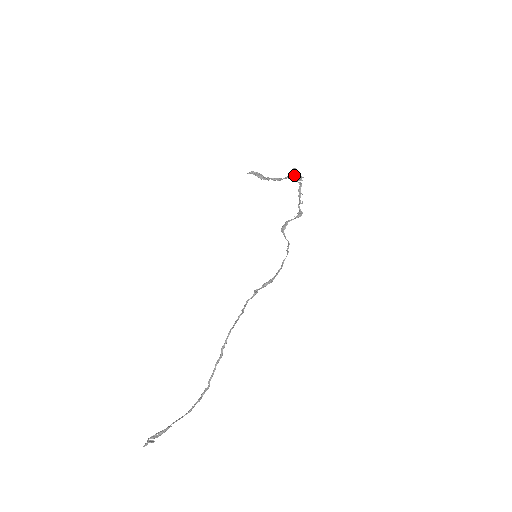
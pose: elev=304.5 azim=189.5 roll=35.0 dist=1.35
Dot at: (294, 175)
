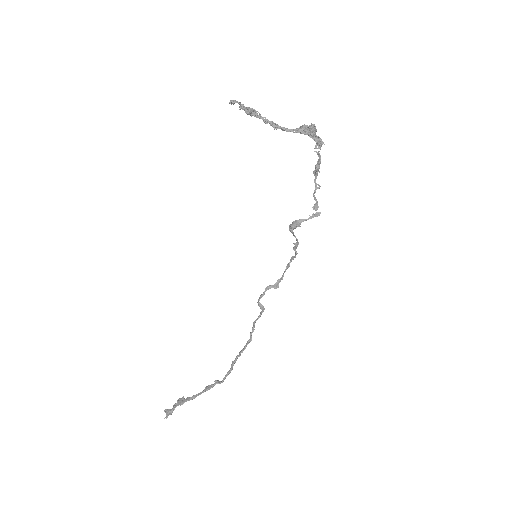
Dot at: (309, 132)
